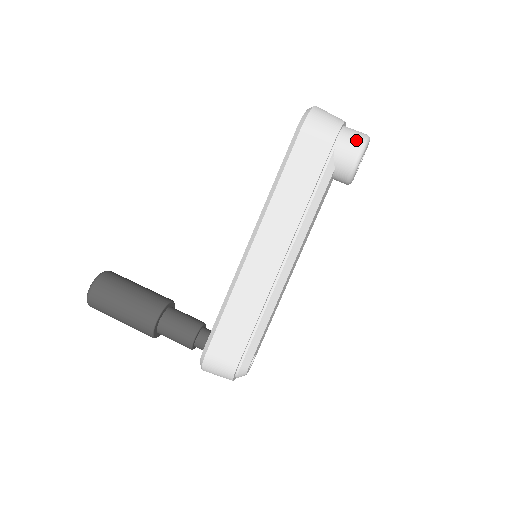
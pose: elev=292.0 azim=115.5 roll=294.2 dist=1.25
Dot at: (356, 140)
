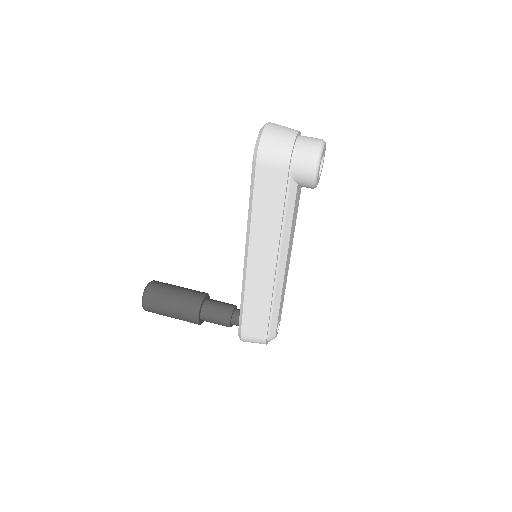
Dot at: (309, 159)
